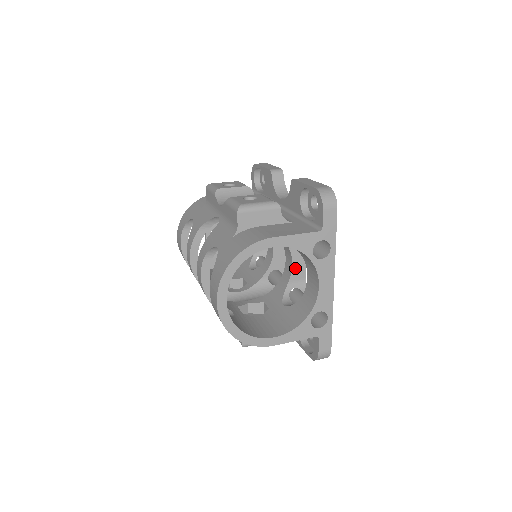
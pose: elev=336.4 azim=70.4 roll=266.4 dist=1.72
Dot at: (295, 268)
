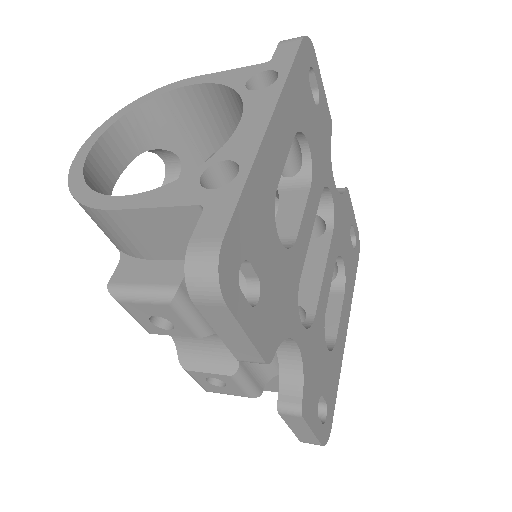
Dot at: (281, 219)
